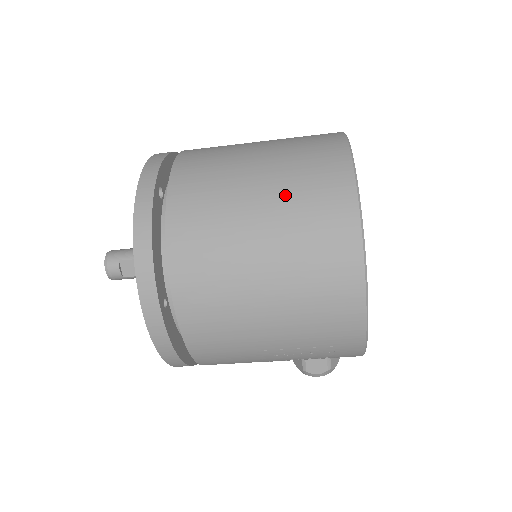
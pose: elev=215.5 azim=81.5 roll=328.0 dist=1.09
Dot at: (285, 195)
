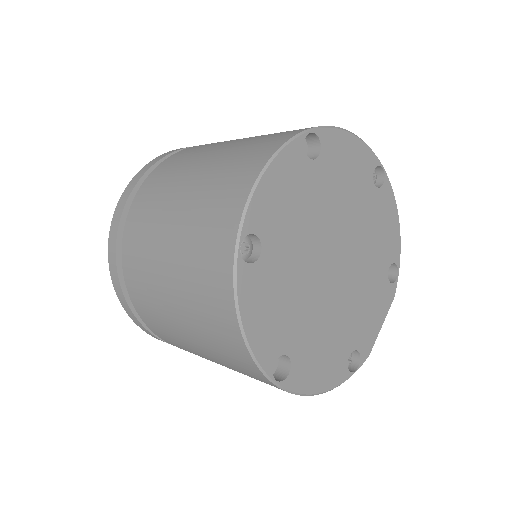
Dot at: (184, 279)
